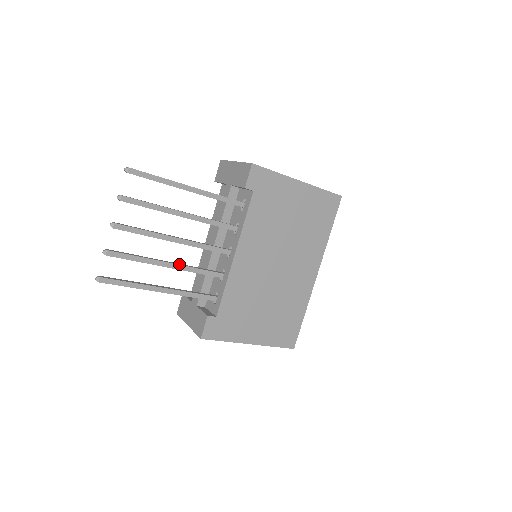
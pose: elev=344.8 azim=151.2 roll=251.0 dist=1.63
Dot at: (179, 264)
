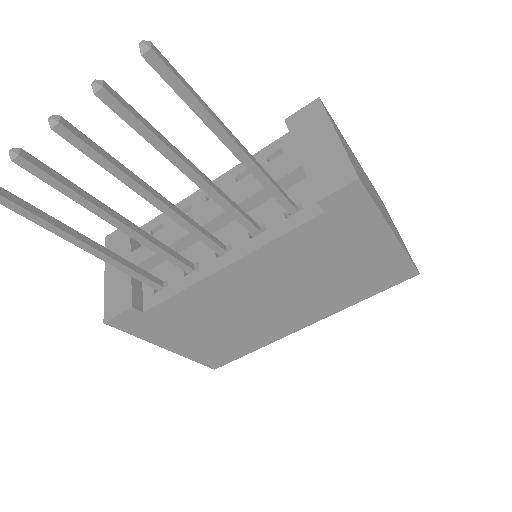
Dot at: (137, 230)
